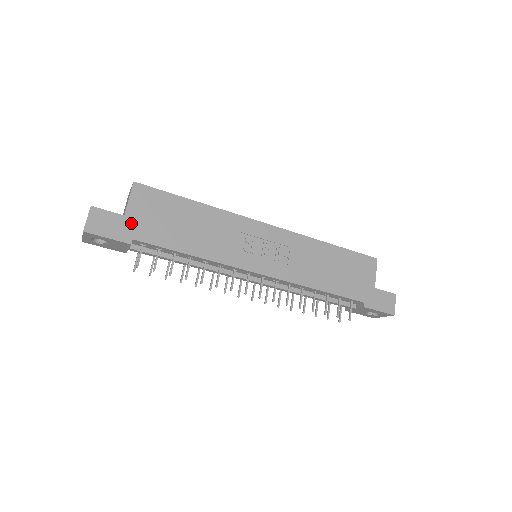
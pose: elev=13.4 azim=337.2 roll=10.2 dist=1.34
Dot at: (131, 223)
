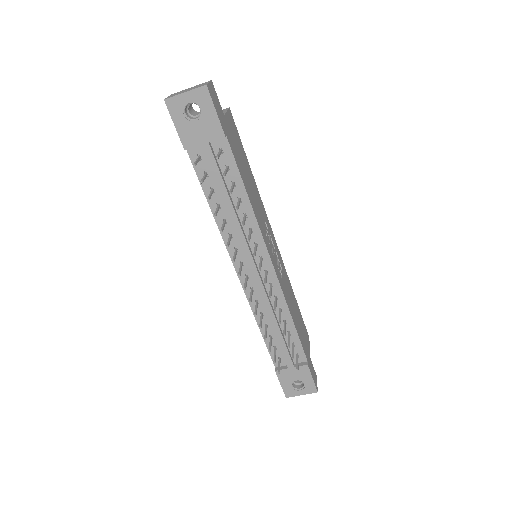
Dot at: (226, 125)
